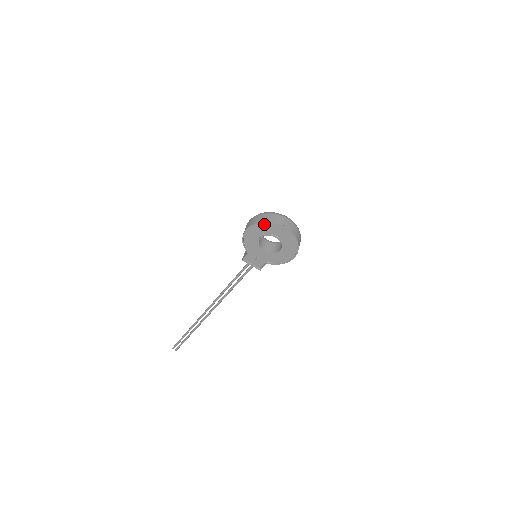
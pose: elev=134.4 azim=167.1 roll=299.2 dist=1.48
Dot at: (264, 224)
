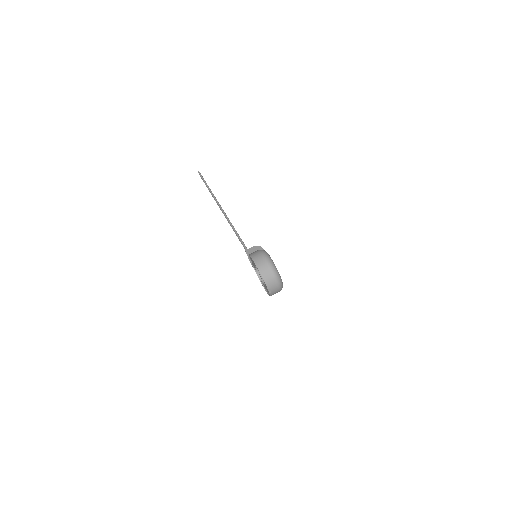
Dot at: (262, 275)
